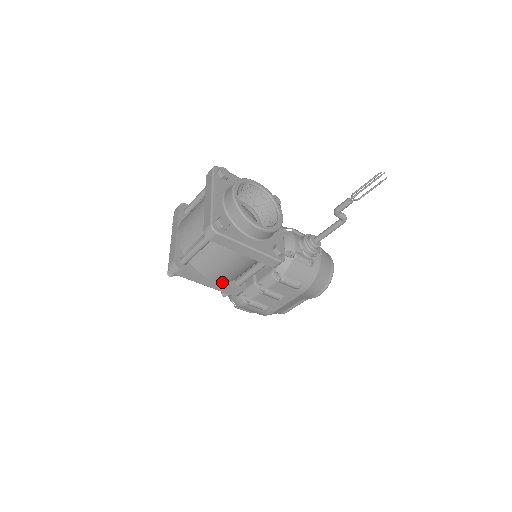
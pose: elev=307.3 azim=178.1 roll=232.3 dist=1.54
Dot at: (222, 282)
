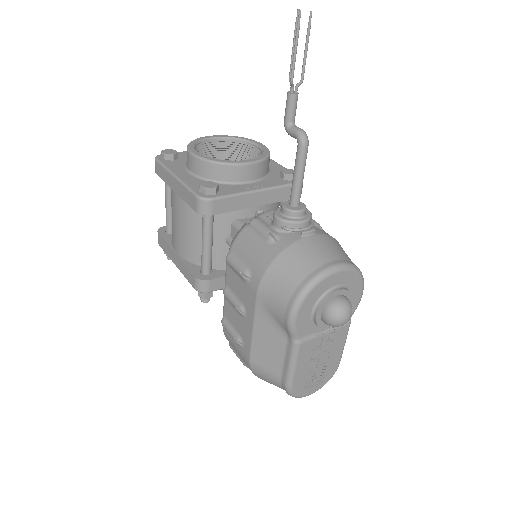
Dot at: (186, 260)
